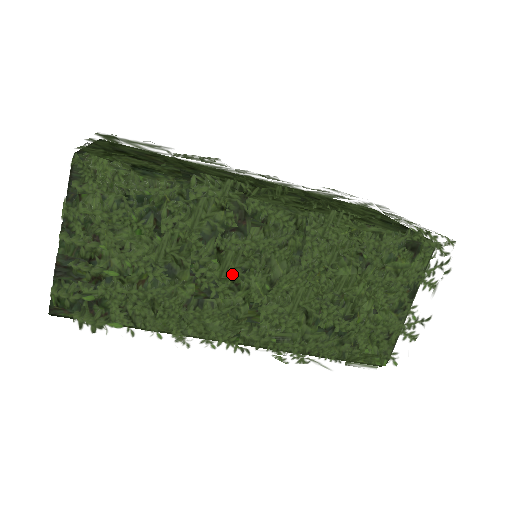
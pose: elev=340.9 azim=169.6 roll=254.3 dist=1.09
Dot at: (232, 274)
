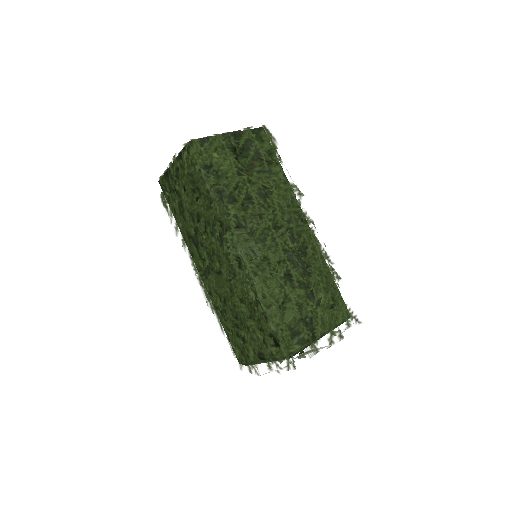
Dot at: (207, 249)
